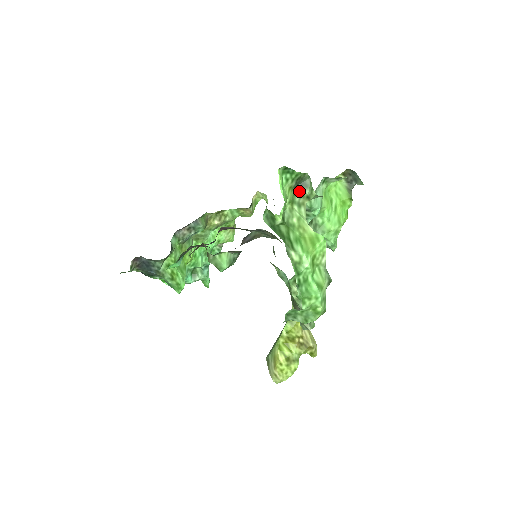
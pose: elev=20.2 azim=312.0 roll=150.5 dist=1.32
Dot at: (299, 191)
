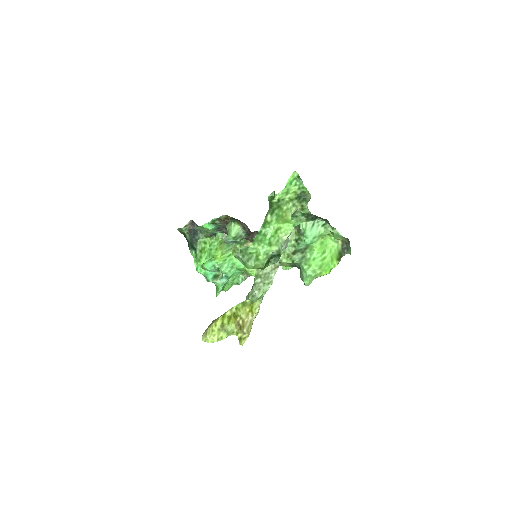
Dot at: (300, 200)
